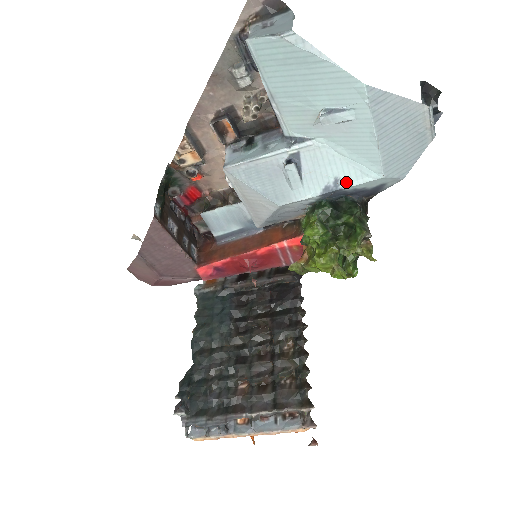
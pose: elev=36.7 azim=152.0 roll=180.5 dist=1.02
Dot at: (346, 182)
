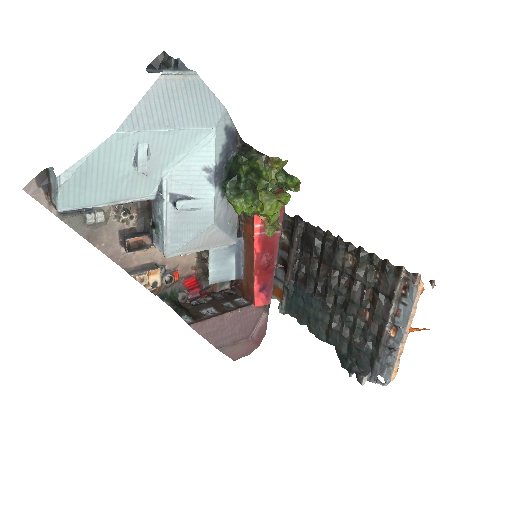
Dot at: (210, 162)
